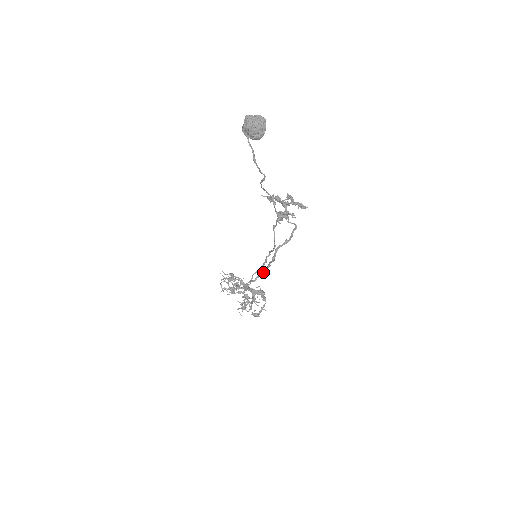
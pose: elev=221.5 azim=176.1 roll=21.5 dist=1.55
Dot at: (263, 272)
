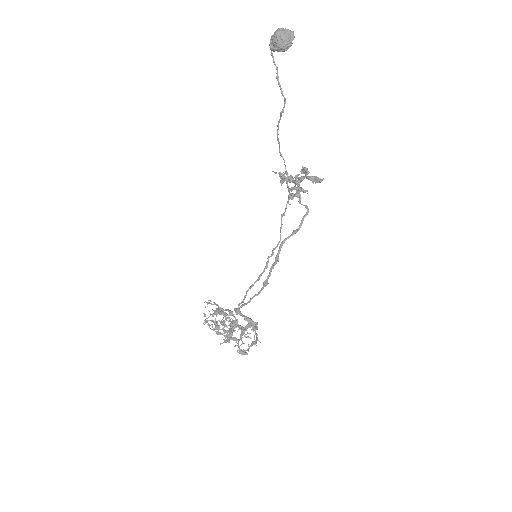
Dot at: occluded
